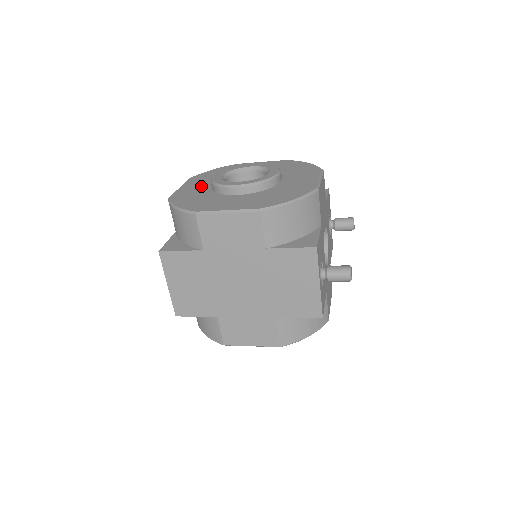
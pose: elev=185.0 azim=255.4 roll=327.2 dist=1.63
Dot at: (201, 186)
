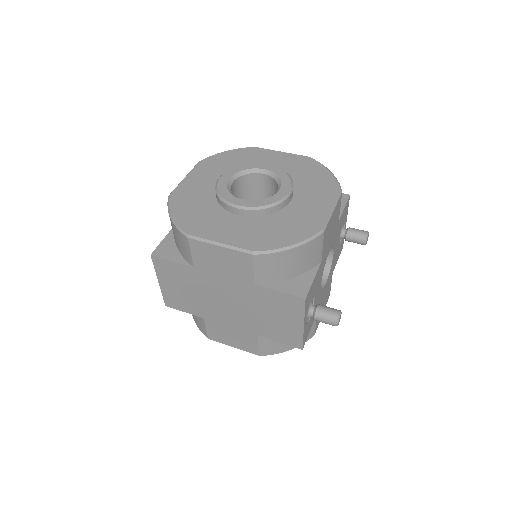
Dot at: (206, 183)
